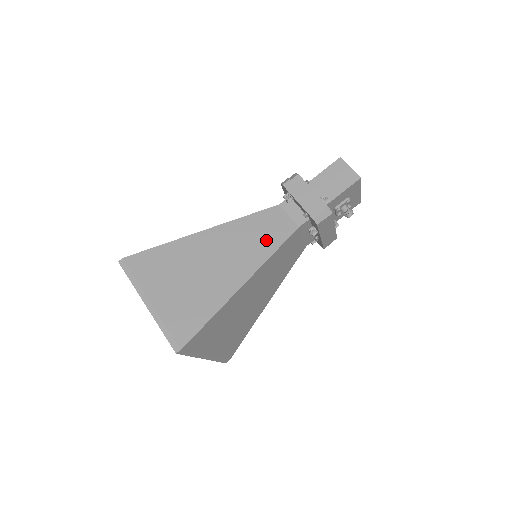
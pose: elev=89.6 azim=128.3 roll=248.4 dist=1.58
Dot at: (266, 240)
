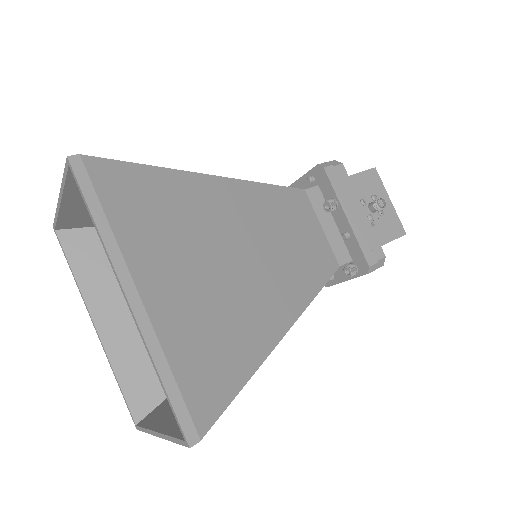
Dot at: occluded
